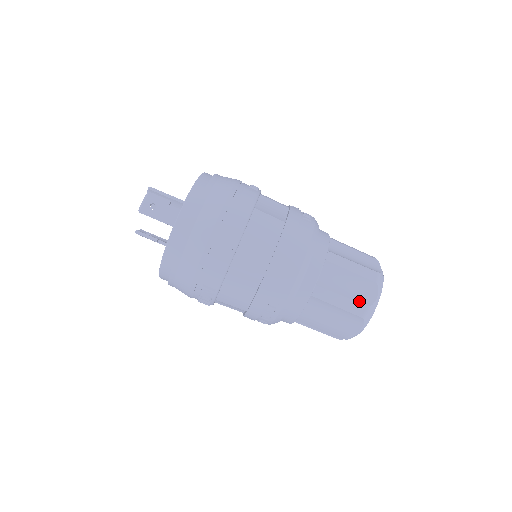
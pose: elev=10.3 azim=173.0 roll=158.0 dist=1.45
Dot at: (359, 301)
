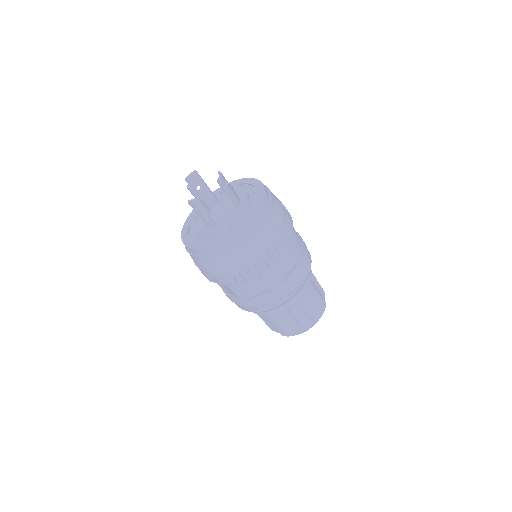
Dot at: occluded
